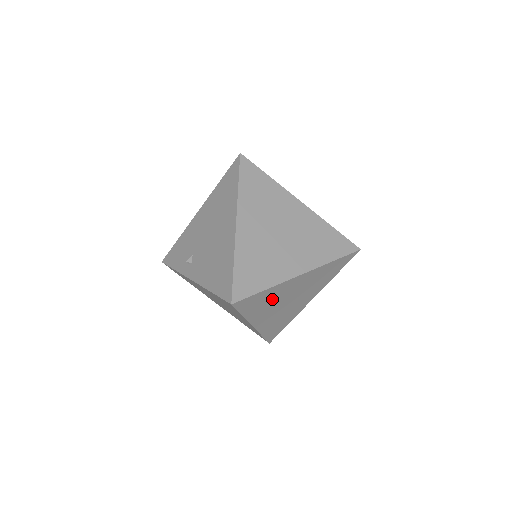
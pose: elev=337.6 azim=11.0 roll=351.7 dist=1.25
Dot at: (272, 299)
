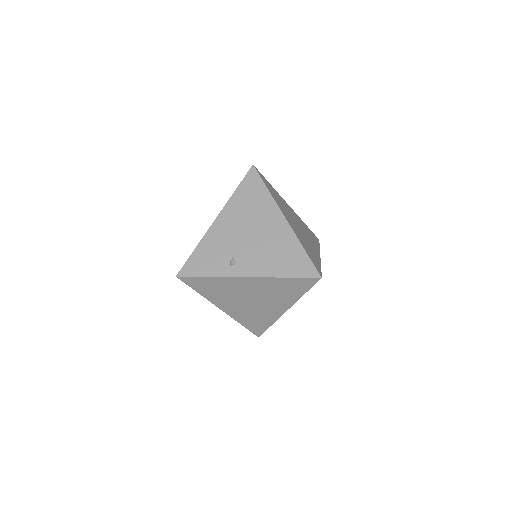
Dot at: occluded
